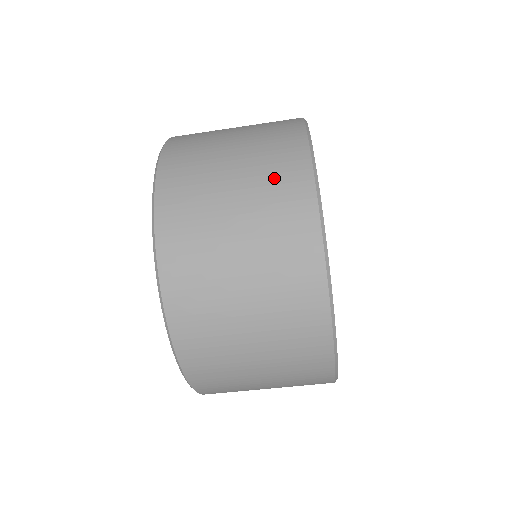
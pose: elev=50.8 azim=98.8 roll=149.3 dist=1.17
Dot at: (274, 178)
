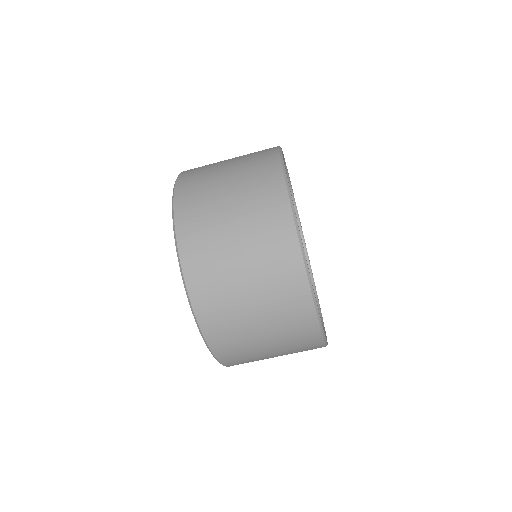
Dot at: (260, 201)
